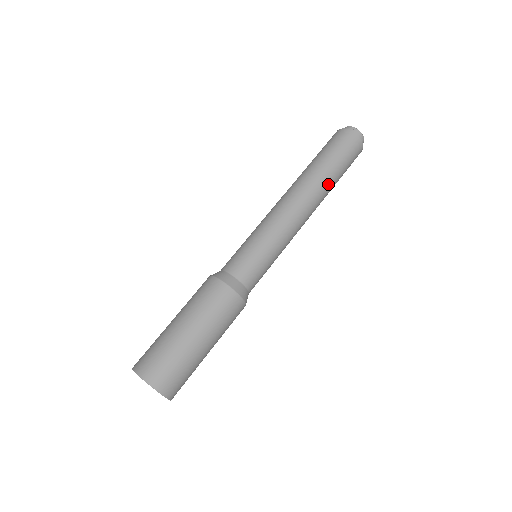
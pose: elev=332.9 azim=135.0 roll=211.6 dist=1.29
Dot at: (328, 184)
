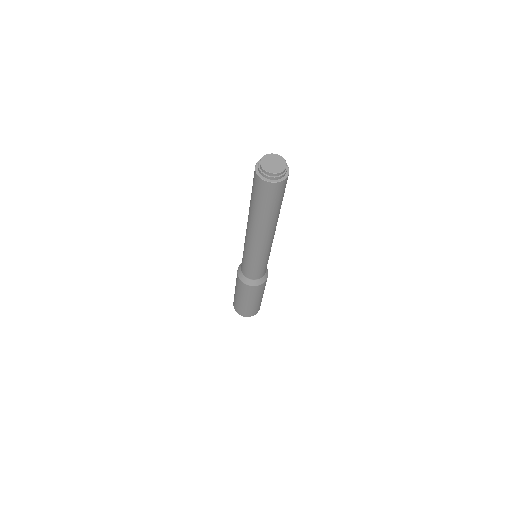
Dot at: occluded
